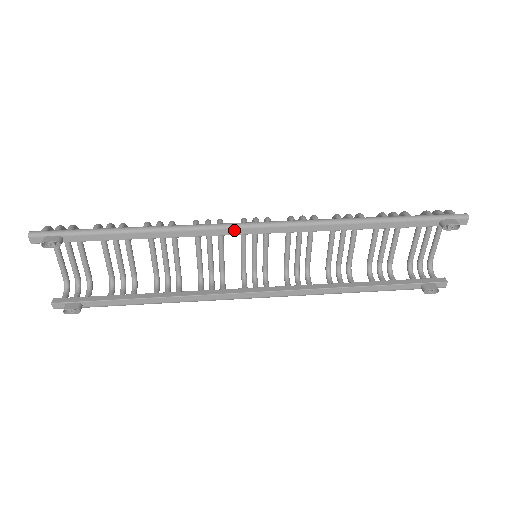
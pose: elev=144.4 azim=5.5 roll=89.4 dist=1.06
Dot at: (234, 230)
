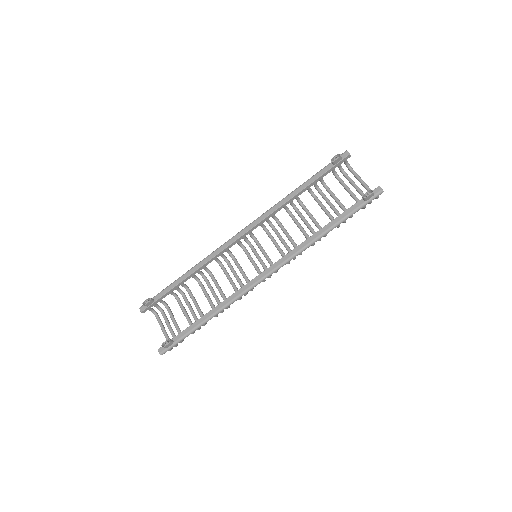
Dot at: (229, 242)
